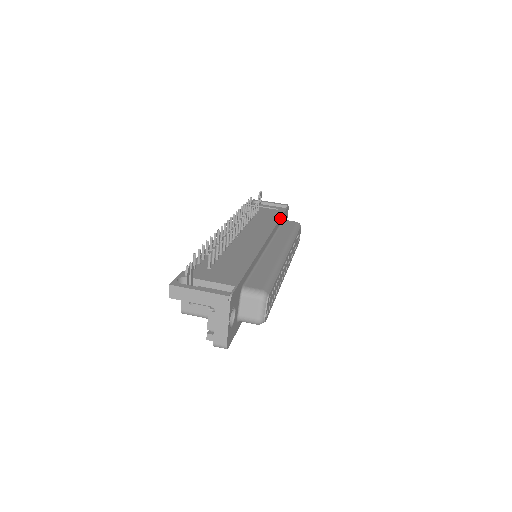
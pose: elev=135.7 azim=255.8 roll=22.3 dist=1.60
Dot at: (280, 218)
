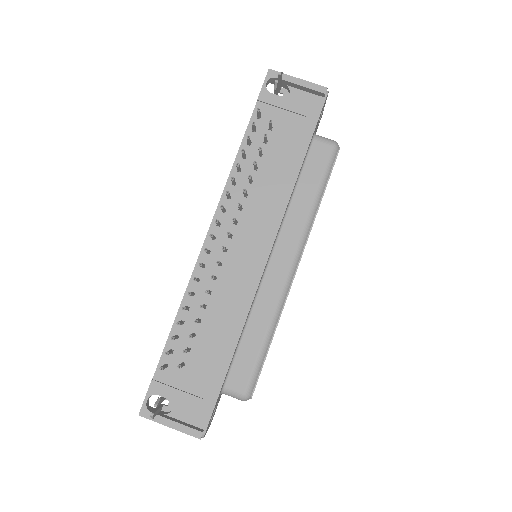
Dot at: (301, 166)
